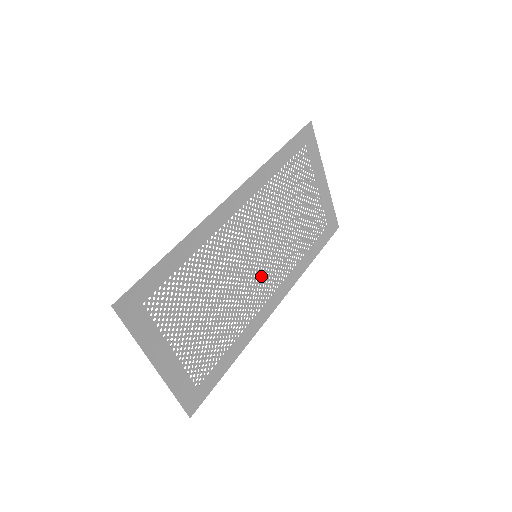
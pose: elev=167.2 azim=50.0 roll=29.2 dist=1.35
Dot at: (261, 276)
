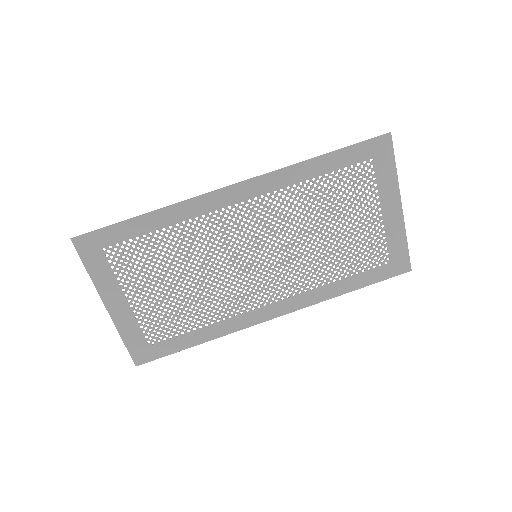
Dot at: (259, 278)
